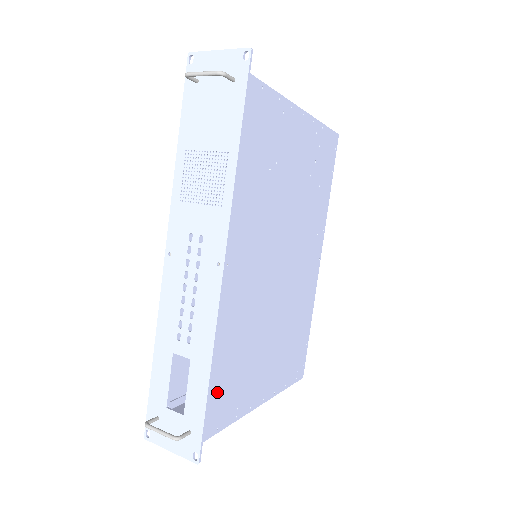
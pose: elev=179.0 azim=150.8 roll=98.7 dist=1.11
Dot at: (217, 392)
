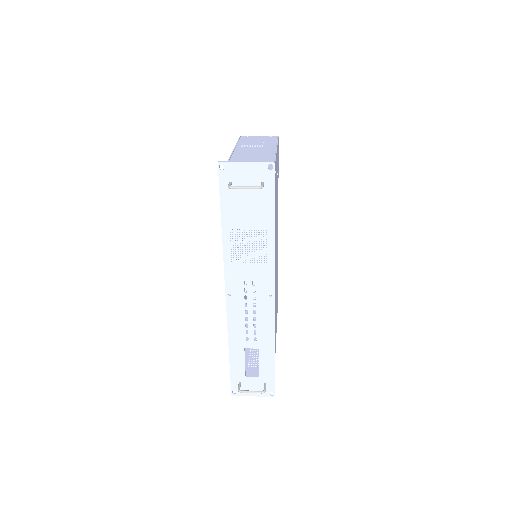
Dot at: occluded
